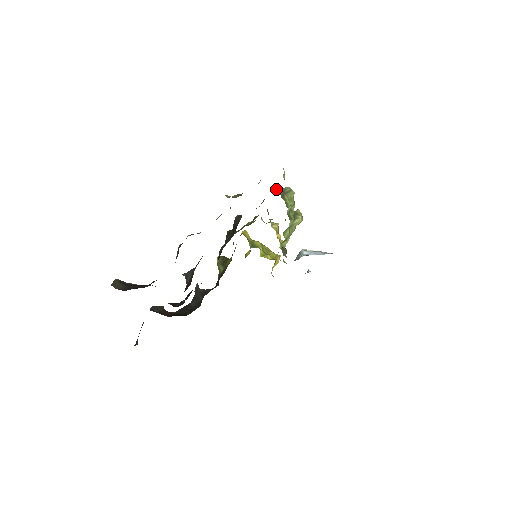
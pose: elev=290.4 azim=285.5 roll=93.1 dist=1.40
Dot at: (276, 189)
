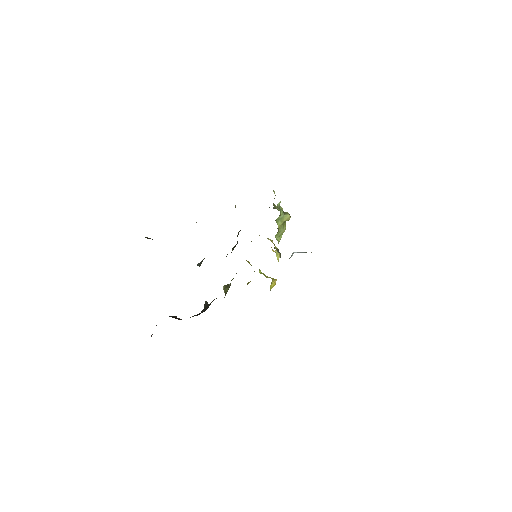
Dot at: occluded
